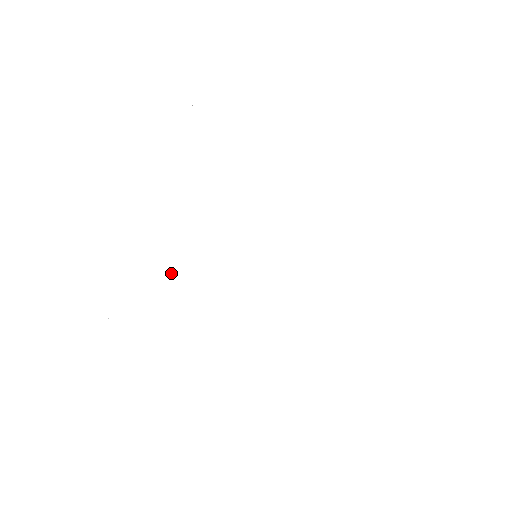
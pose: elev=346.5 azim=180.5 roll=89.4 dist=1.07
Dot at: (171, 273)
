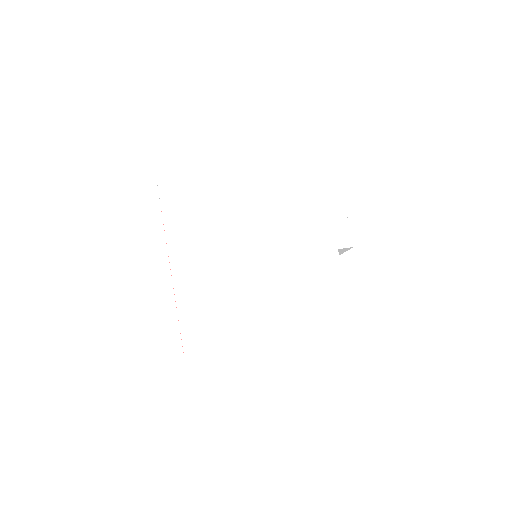
Dot at: (213, 291)
